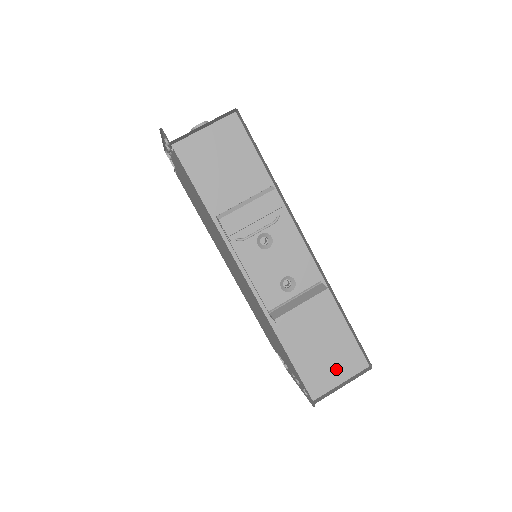
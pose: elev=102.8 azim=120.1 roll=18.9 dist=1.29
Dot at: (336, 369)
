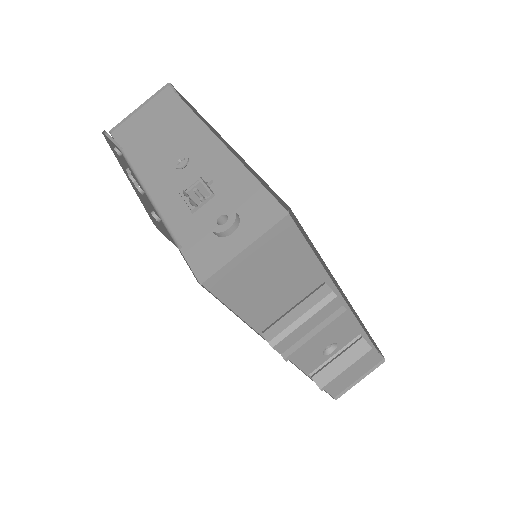
Dot at: (356, 373)
